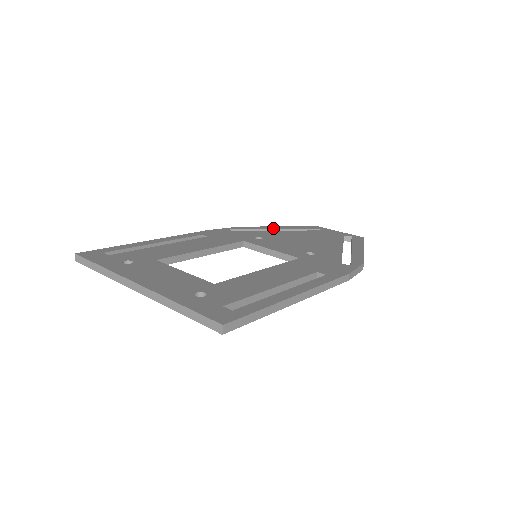
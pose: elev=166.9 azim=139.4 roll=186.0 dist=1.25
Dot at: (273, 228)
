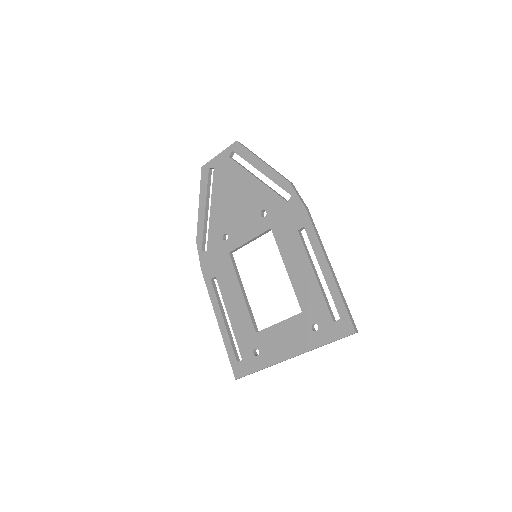
Dot at: (203, 212)
